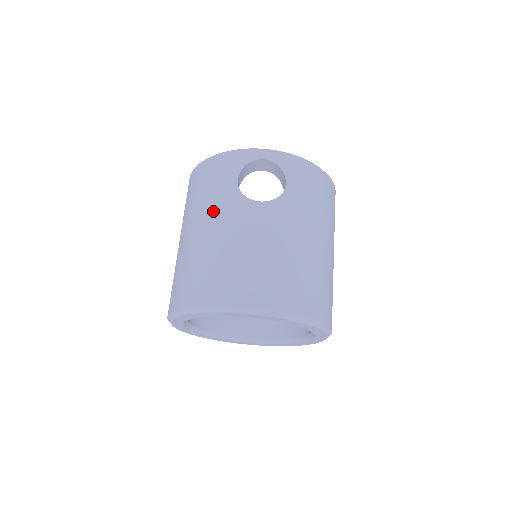
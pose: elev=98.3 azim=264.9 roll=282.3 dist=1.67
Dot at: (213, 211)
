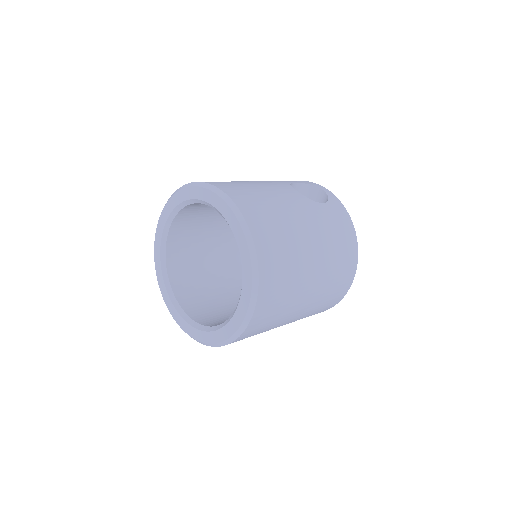
Dot at: occluded
